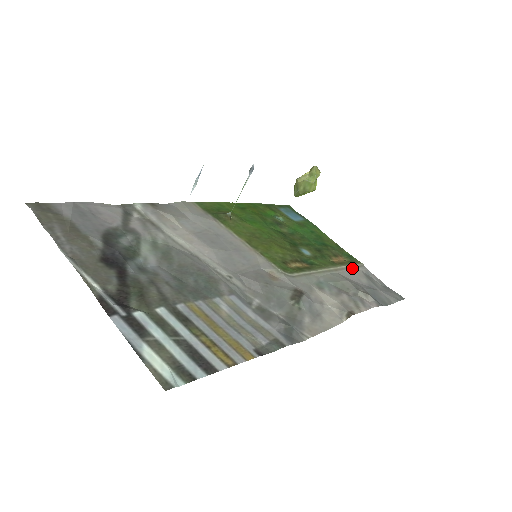
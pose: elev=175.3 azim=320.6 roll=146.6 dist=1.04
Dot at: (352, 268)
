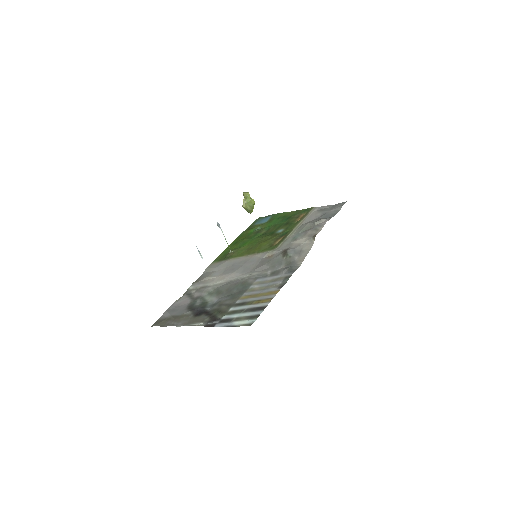
Dot at: (309, 215)
